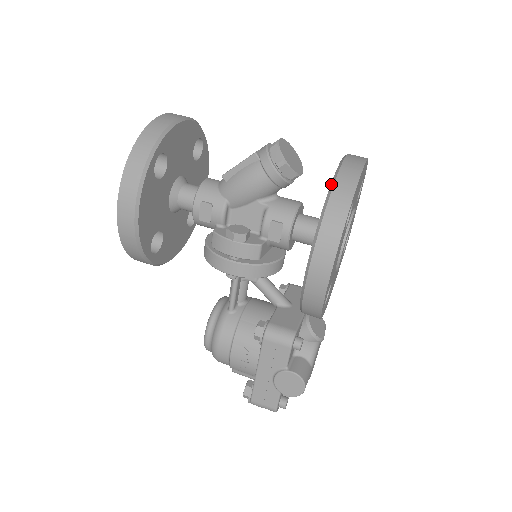
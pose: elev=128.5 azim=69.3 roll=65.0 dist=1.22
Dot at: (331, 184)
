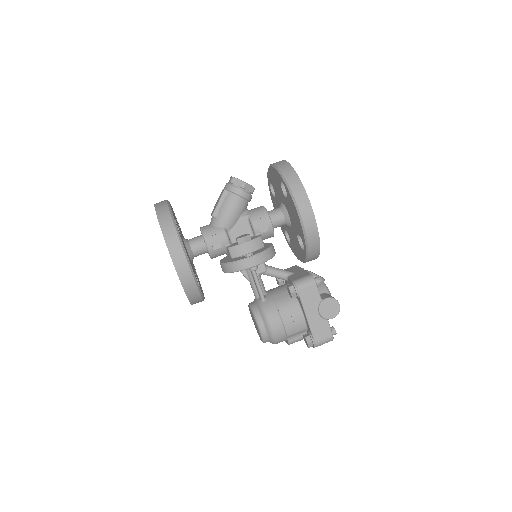
Dot at: (279, 173)
